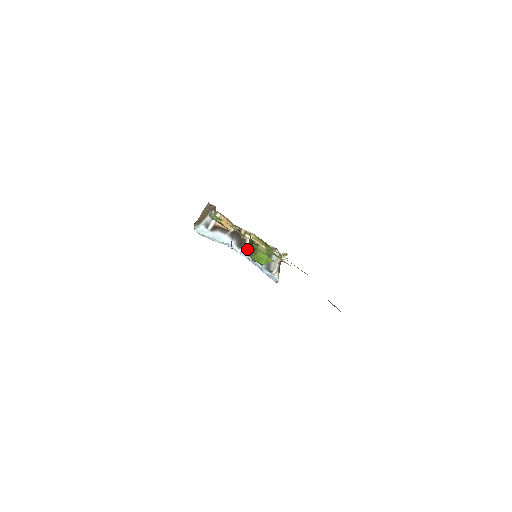
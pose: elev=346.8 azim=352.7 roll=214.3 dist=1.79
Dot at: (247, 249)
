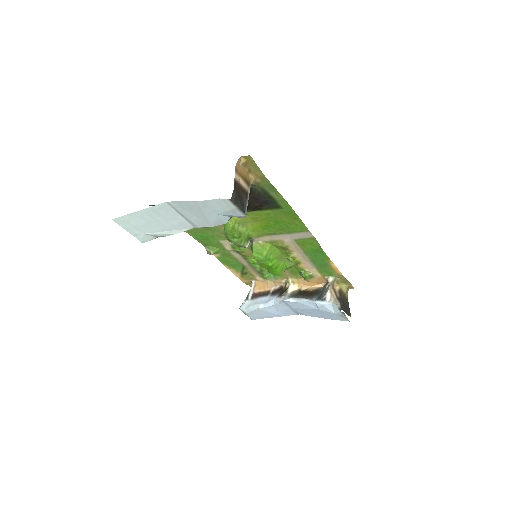
Dot at: (291, 295)
